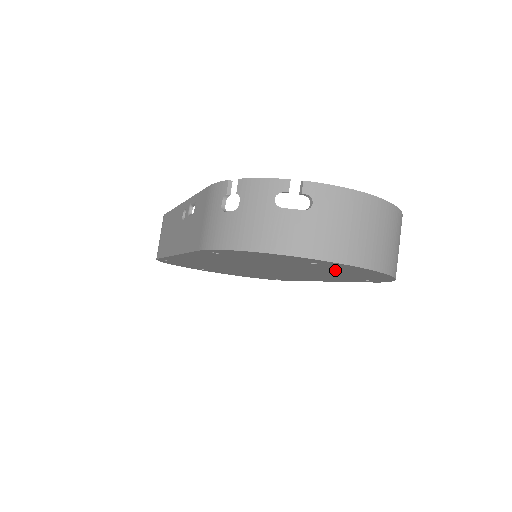
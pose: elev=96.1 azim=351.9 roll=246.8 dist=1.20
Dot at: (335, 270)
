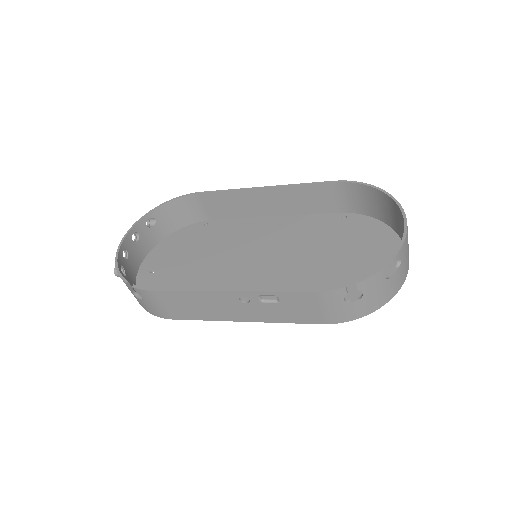
Dot at: (368, 252)
